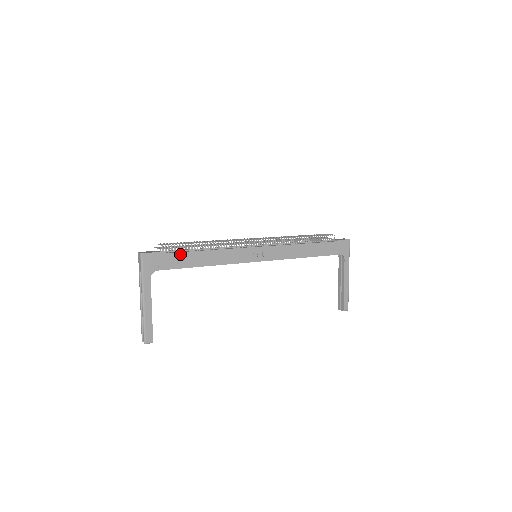
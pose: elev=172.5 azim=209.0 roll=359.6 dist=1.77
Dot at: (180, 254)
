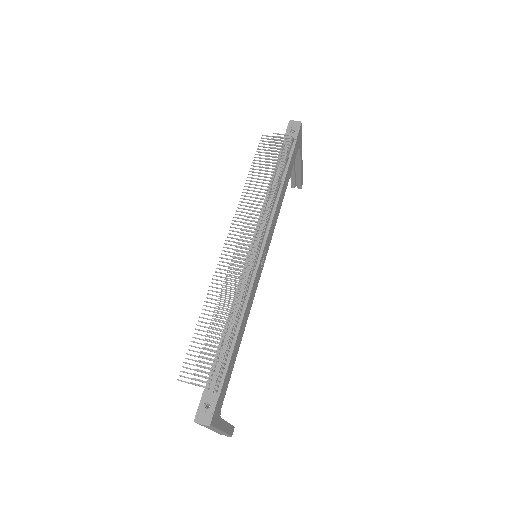
Dot at: (228, 368)
